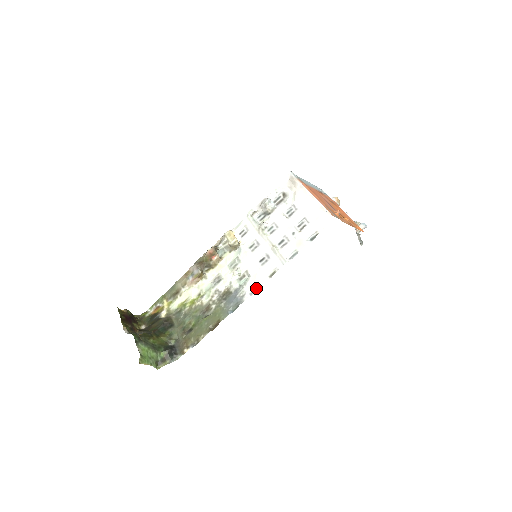
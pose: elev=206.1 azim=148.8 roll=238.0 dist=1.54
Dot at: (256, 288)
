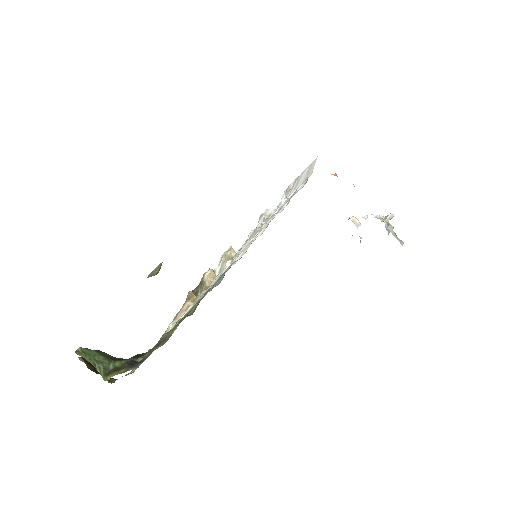
Dot at: (246, 251)
